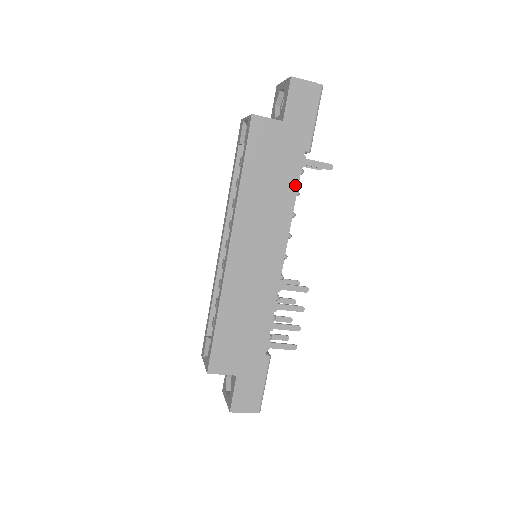
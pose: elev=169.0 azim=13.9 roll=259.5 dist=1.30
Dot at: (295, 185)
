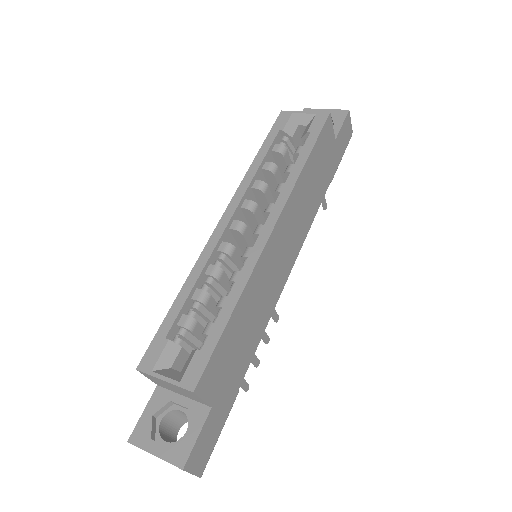
Dot at: (319, 203)
